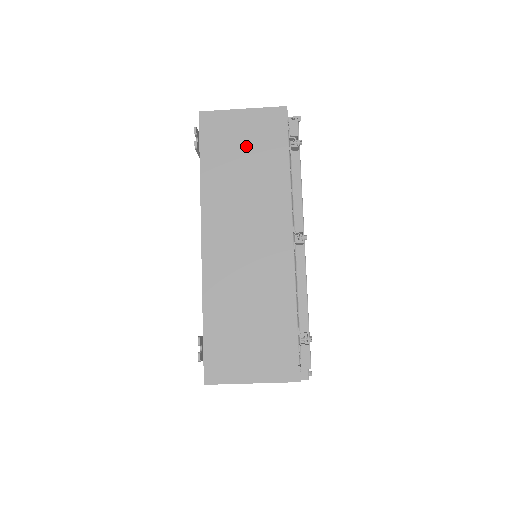
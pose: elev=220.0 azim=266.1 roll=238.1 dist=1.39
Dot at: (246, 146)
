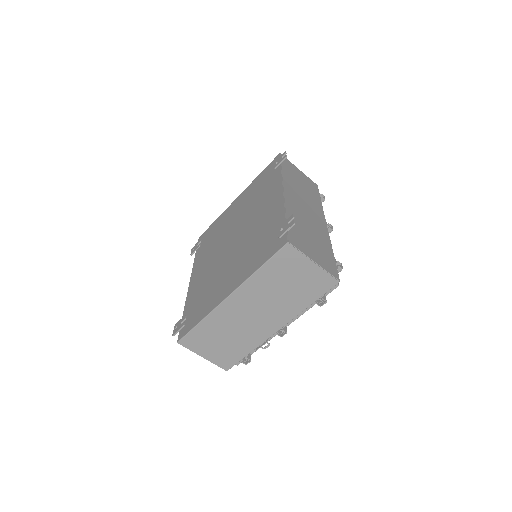
Dot at: (302, 180)
